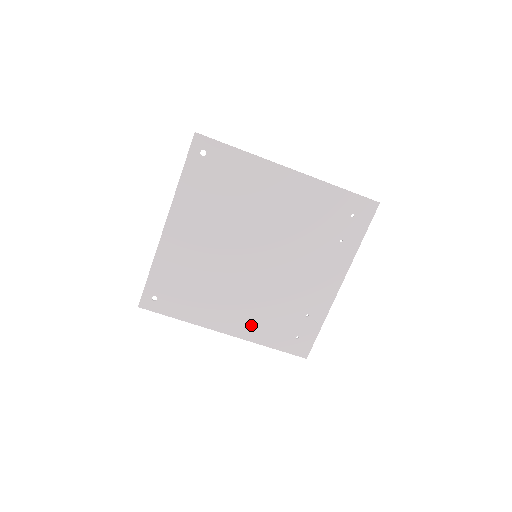
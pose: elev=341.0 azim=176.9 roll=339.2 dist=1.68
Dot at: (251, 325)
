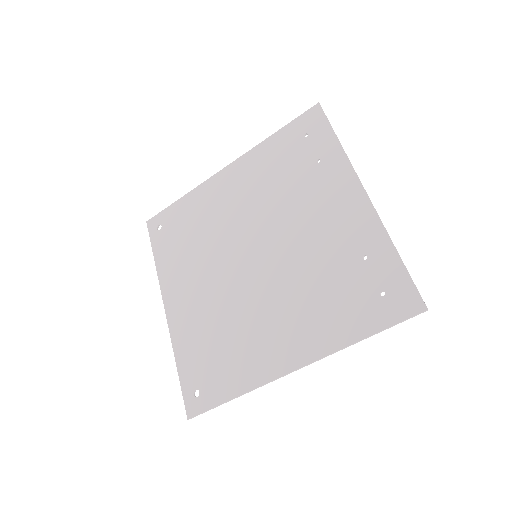
Dot at: (313, 331)
